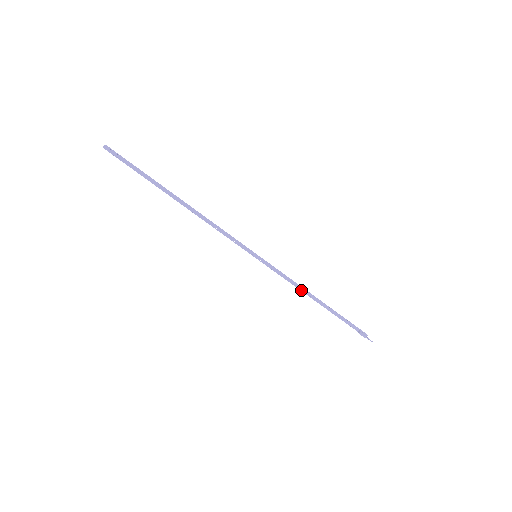
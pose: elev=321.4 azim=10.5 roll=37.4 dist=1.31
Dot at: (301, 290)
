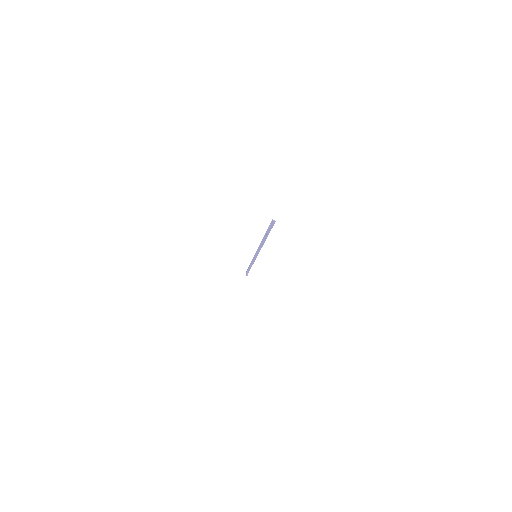
Dot at: (251, 264)
